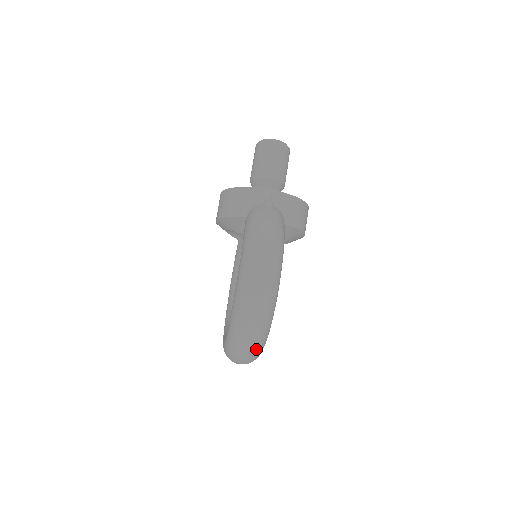
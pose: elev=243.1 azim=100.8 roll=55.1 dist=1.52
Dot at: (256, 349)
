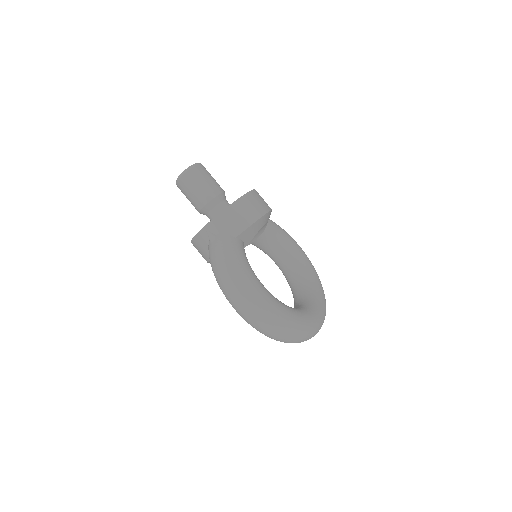
Dot at: (300, 335)
